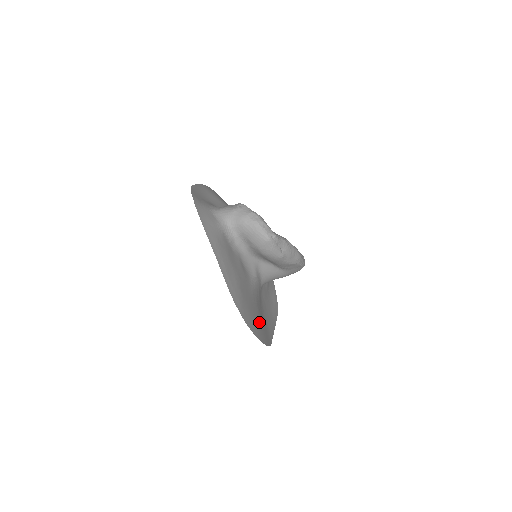
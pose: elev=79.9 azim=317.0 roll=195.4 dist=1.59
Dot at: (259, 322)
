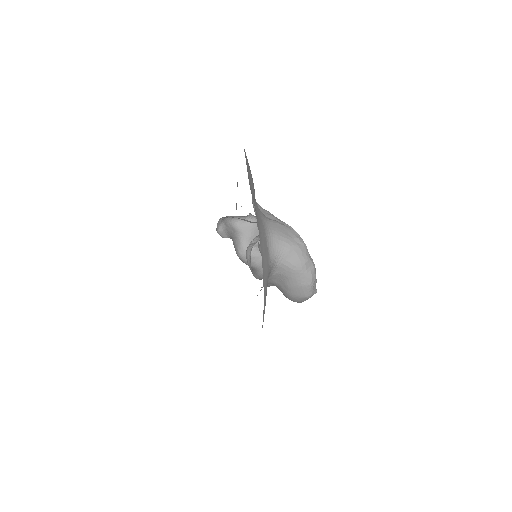
Dot at: occluded
